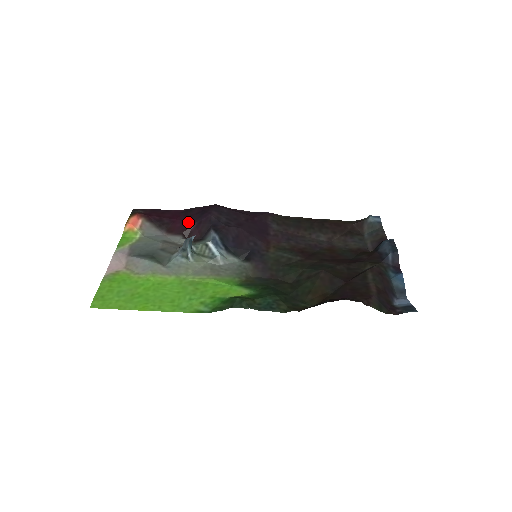
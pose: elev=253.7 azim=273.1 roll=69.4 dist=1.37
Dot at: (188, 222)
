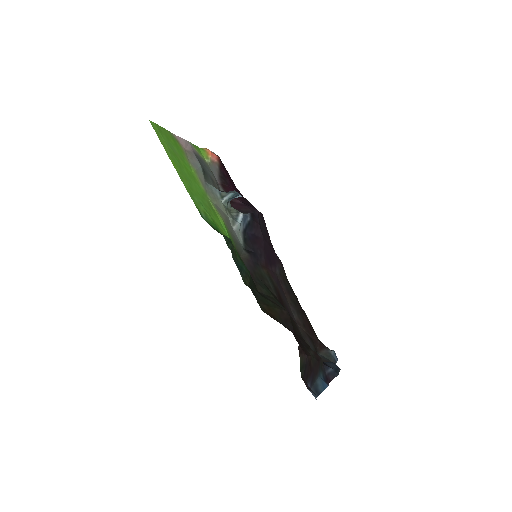
Dot at: (239, 197)
